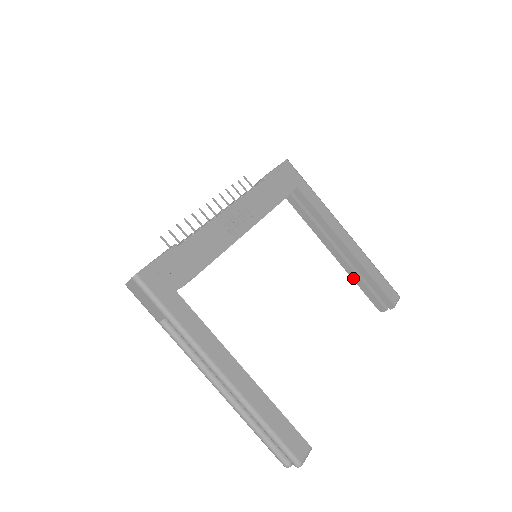
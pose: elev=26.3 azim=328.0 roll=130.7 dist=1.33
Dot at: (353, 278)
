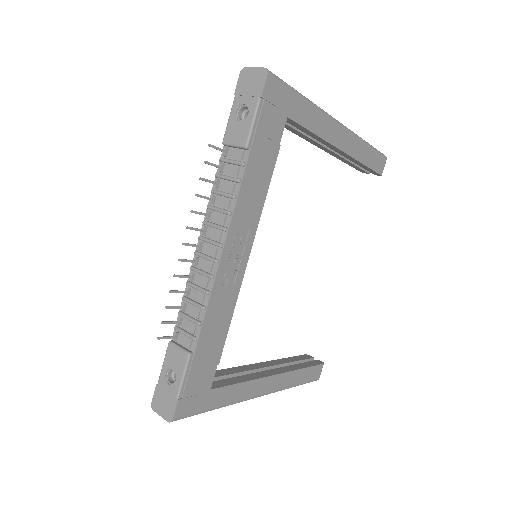
Dot at: (340, 159)
